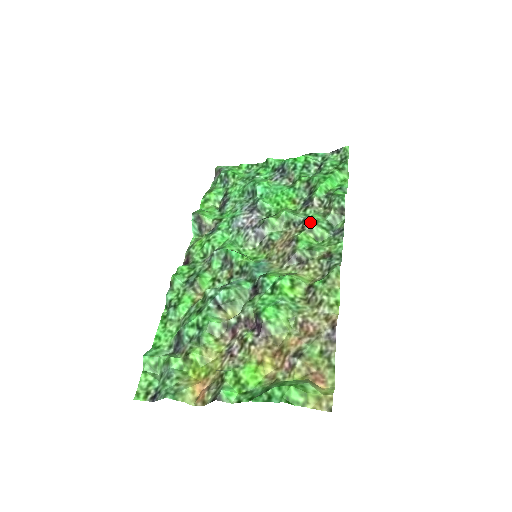
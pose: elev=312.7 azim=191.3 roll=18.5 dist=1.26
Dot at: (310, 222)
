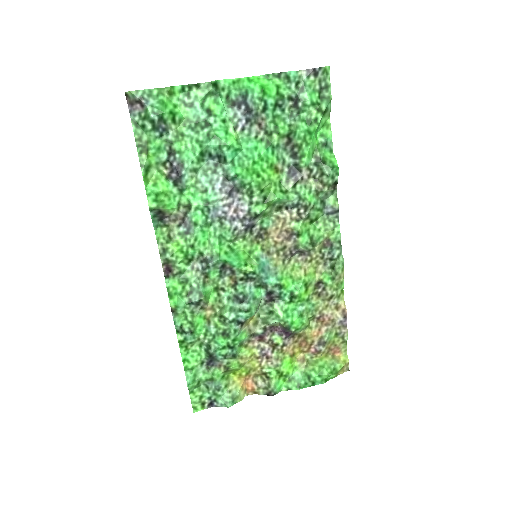
Dot at: (308, 211)
